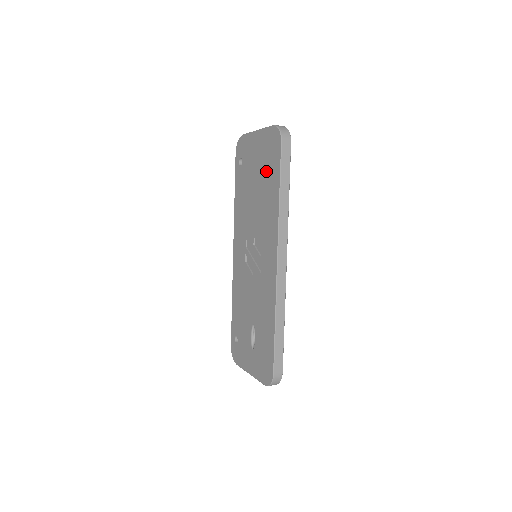
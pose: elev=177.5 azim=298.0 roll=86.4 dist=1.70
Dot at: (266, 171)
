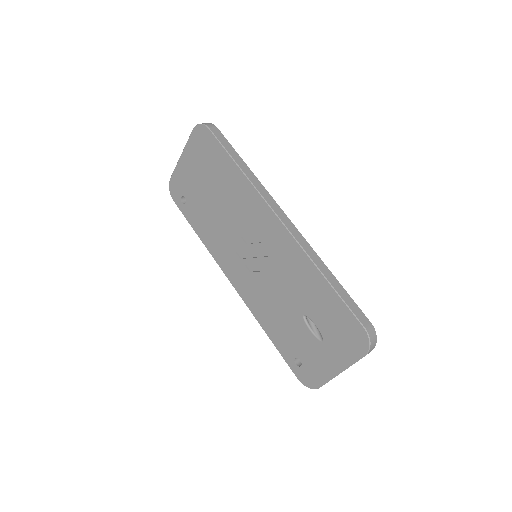
Dot at: (212, 169)
